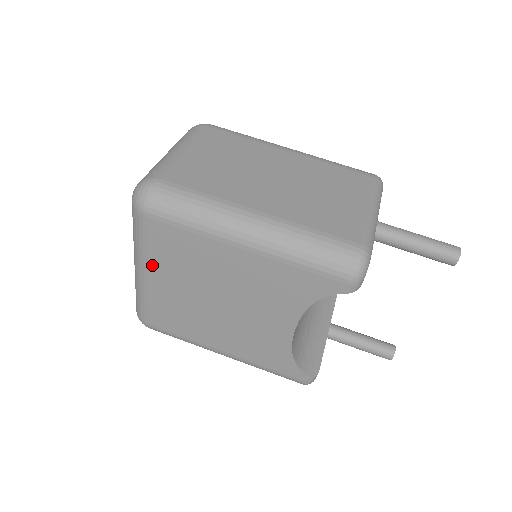
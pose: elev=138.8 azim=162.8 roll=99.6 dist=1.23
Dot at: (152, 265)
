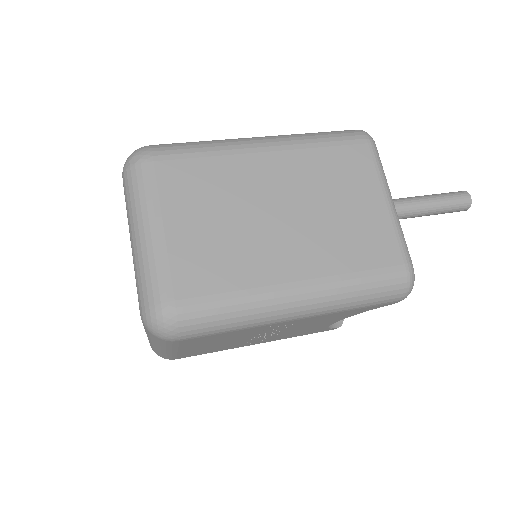
Dot at: (183, 349)
